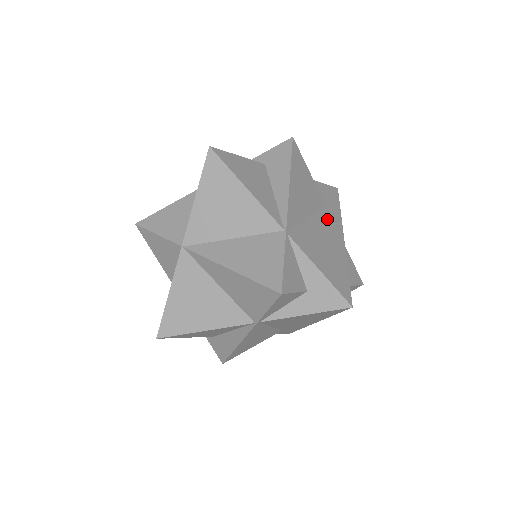
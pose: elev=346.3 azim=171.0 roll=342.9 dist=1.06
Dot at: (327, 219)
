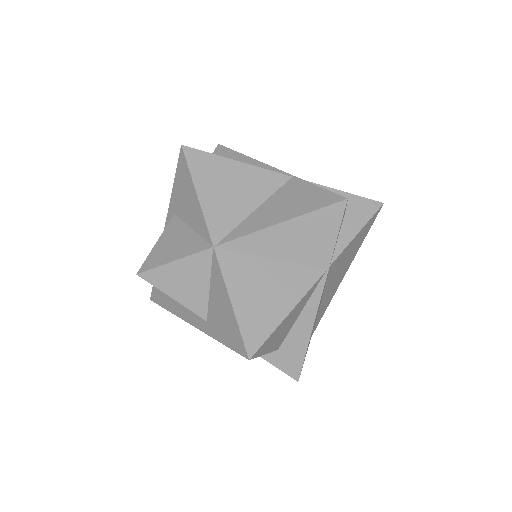
Dot at: occluded
